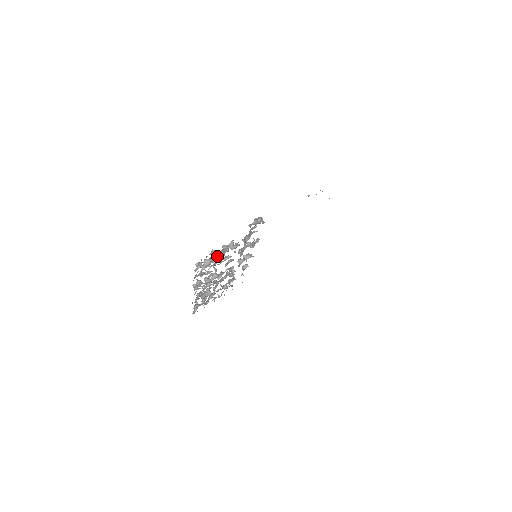
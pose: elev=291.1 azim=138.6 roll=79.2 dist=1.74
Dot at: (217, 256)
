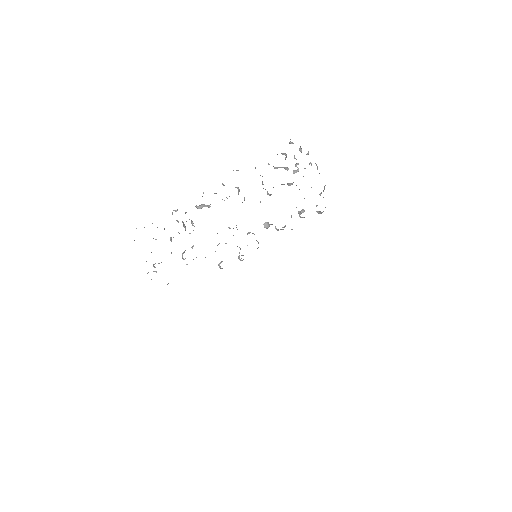
Dot at: occluded
